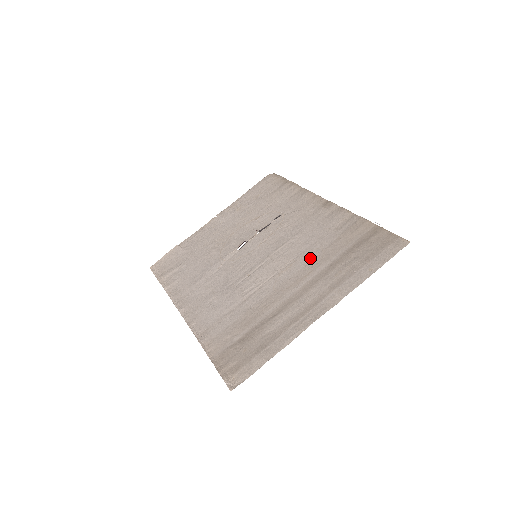
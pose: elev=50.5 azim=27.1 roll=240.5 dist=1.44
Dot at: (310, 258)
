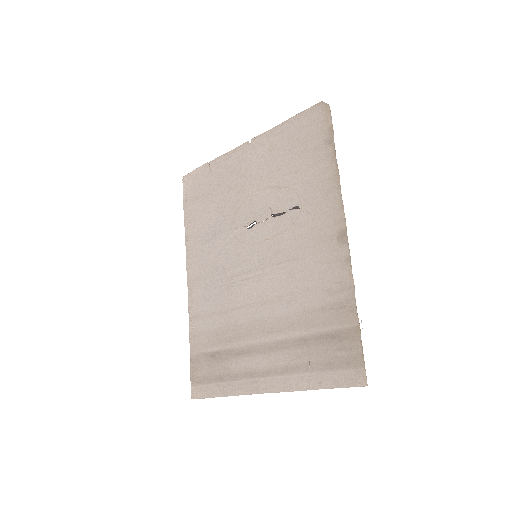
Dot at: (290, 311)
